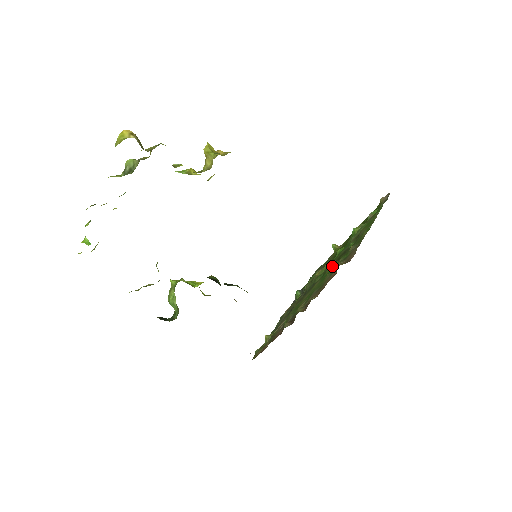
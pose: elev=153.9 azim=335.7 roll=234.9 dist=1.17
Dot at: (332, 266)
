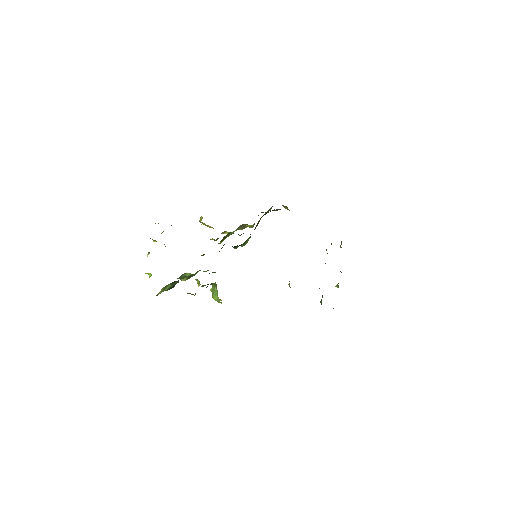
Dot at: occluded
